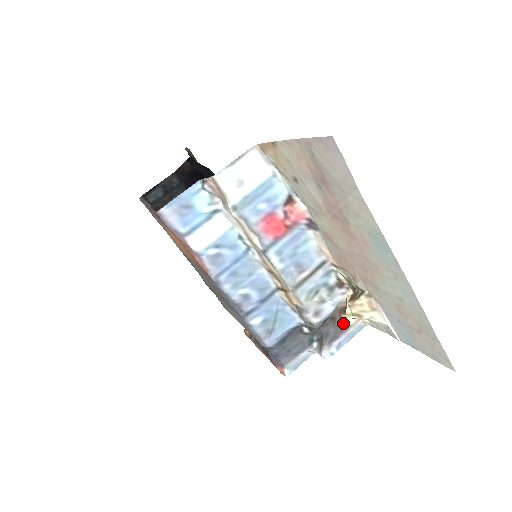
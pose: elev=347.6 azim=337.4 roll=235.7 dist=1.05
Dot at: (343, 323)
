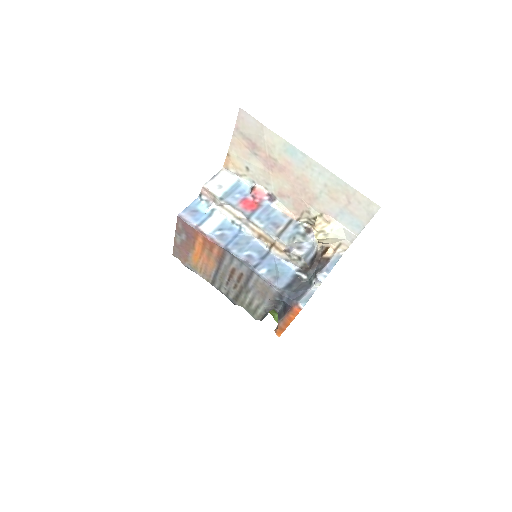
Dot at: (325, 259)
